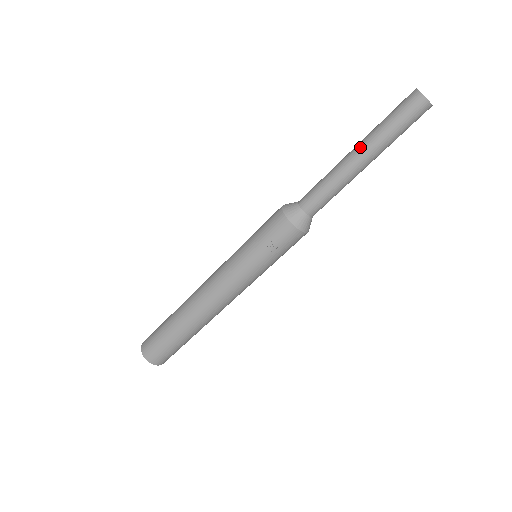
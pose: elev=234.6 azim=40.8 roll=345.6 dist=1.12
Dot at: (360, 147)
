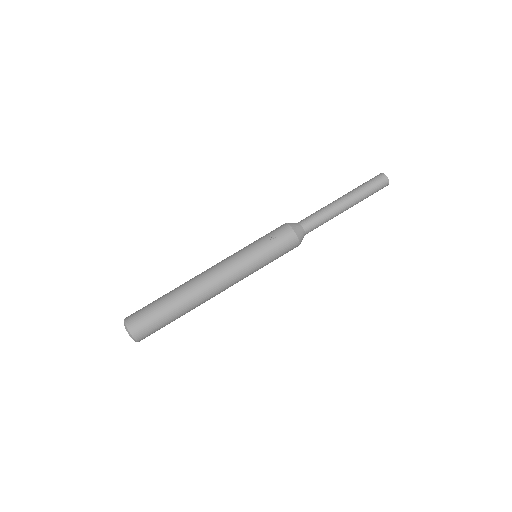
Dot at: (344, 195)
